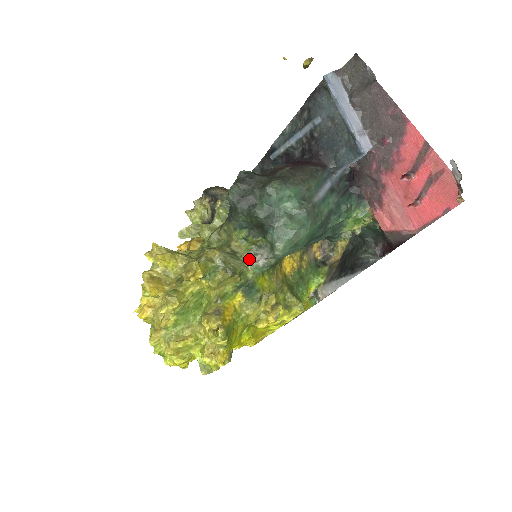
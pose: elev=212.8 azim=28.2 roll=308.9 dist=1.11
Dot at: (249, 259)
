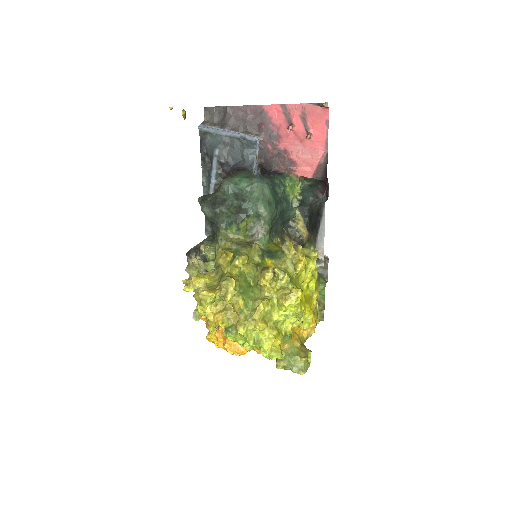
Dot at: (252, 240)
